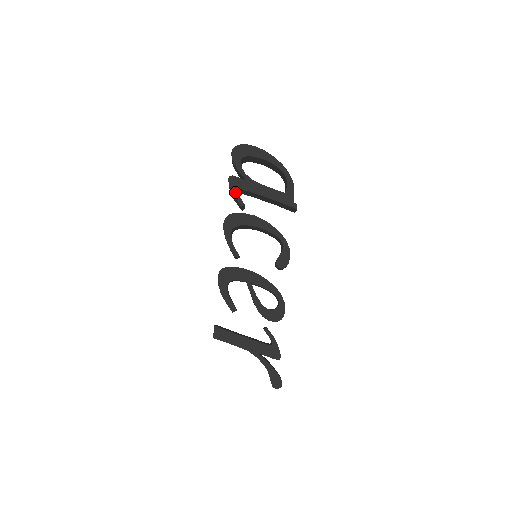
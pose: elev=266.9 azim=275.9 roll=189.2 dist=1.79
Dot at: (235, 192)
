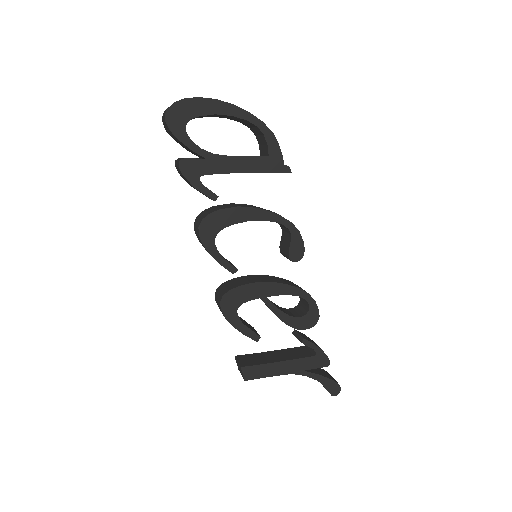
Dot at: (197, 183)
